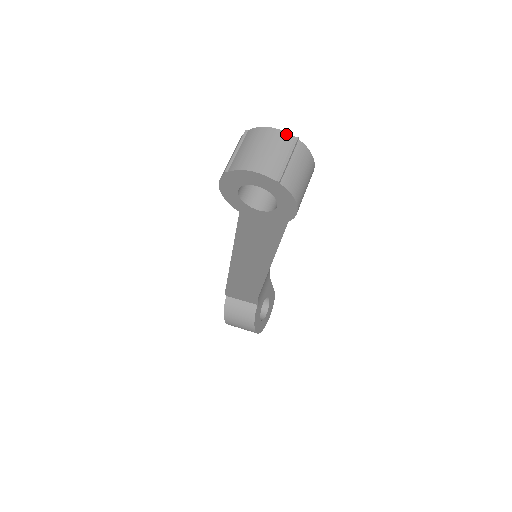
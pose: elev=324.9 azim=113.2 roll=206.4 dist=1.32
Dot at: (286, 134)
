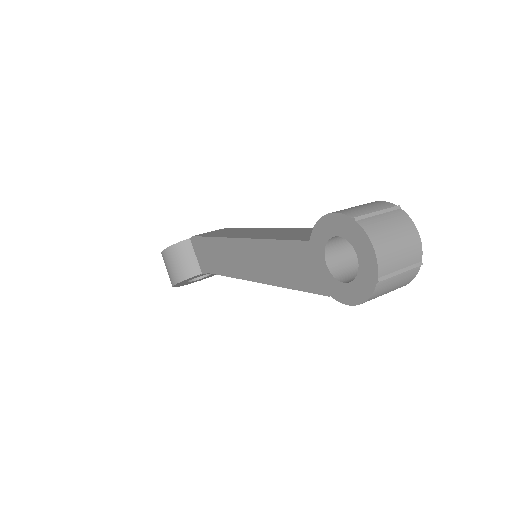
Dot at: (421, 252)
